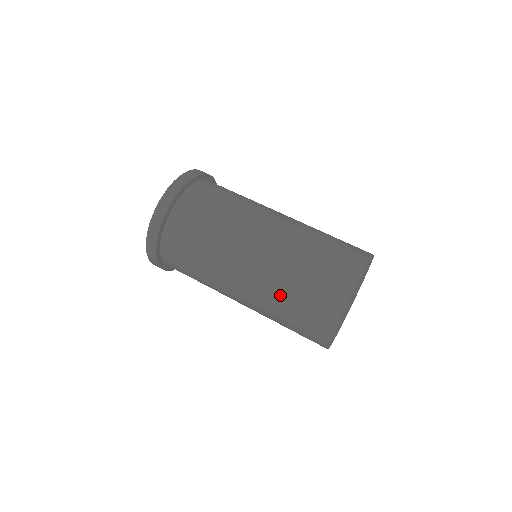
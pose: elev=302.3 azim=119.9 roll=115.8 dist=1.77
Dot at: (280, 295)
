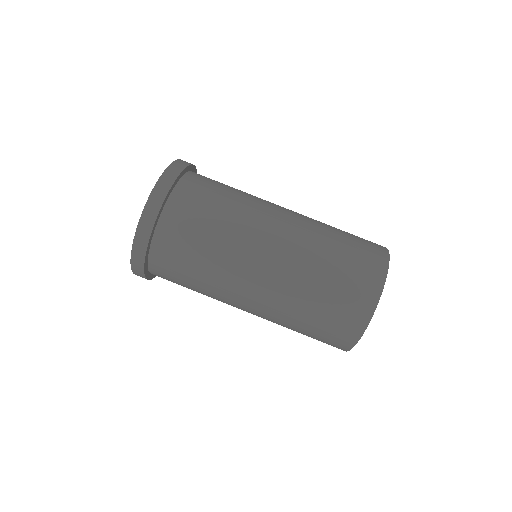
Dot at: (289, 325)
